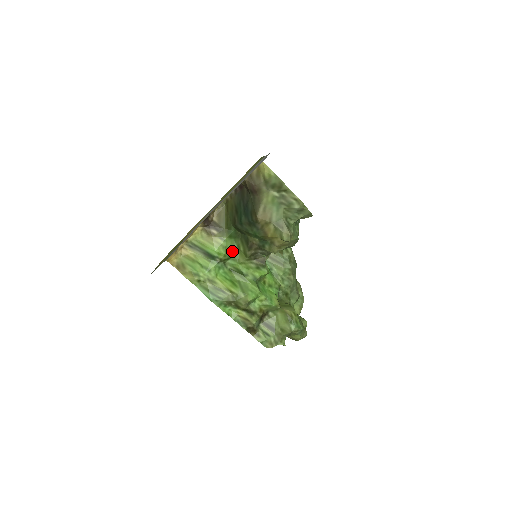
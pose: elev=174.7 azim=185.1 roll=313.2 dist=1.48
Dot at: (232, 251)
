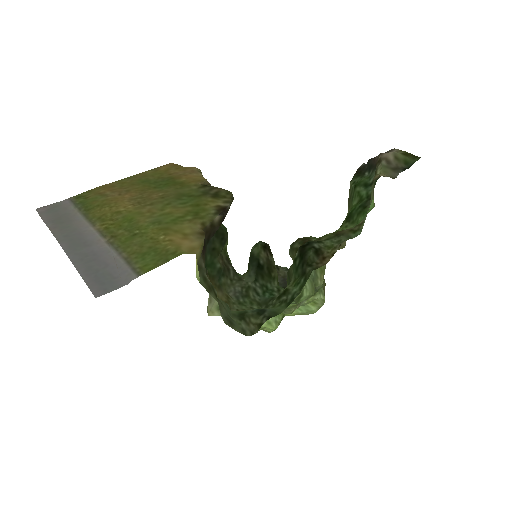
Dot at: occluded
